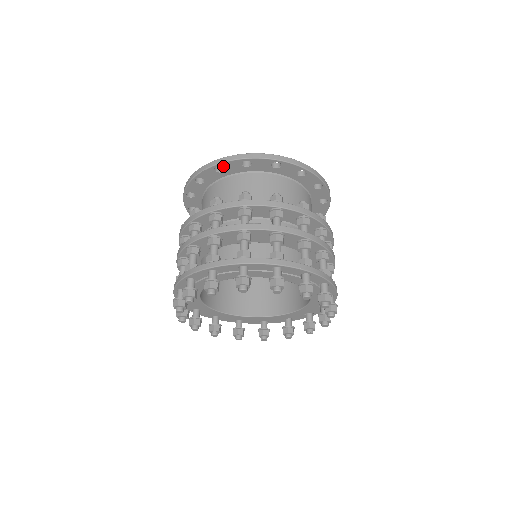
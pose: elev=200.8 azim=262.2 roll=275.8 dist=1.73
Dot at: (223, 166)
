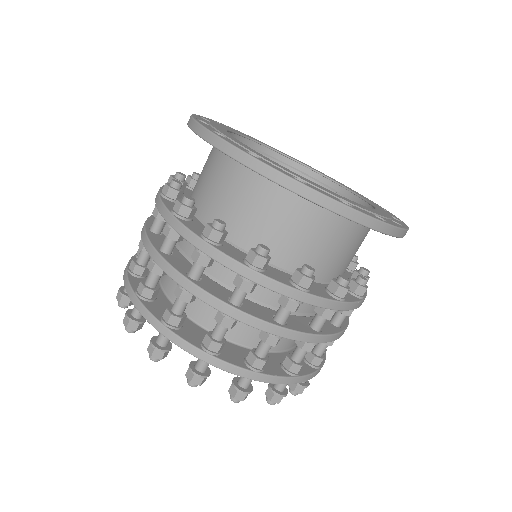
Dot at: occluded
